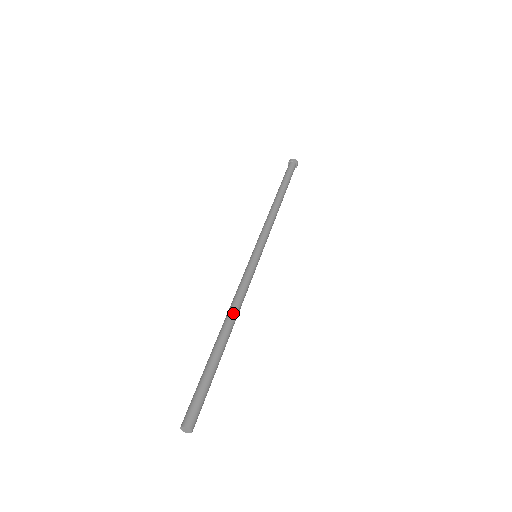
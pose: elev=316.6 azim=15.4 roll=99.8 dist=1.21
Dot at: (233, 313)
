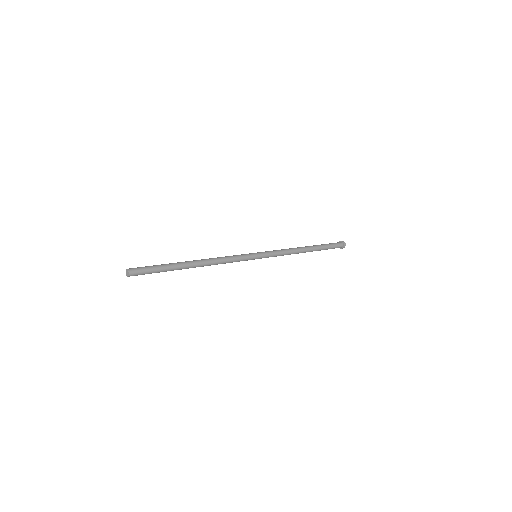
Dot at: (209, 262)
